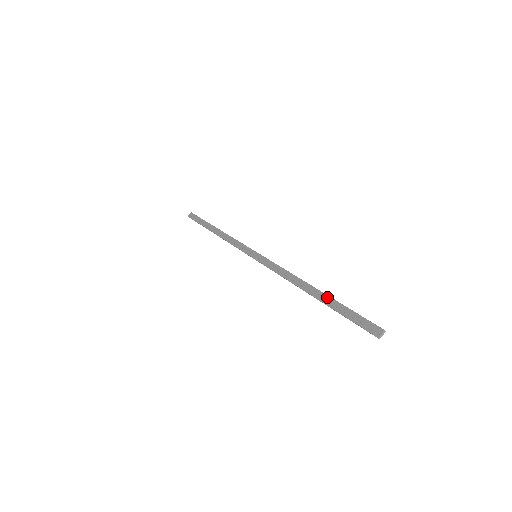
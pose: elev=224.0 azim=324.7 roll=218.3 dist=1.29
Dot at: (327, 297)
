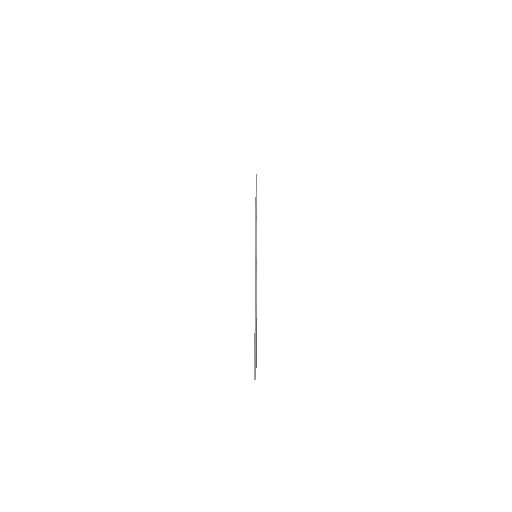
Dot at: occluded
